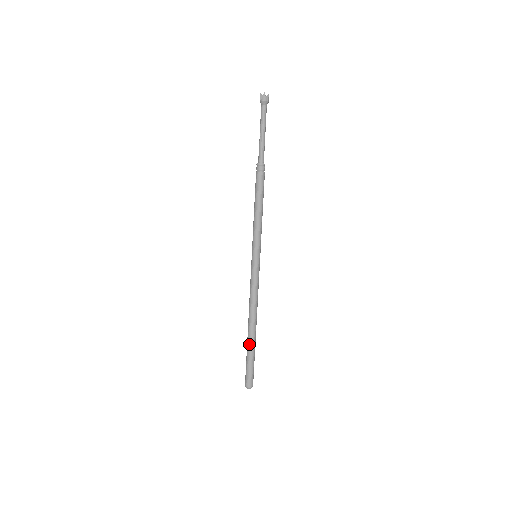
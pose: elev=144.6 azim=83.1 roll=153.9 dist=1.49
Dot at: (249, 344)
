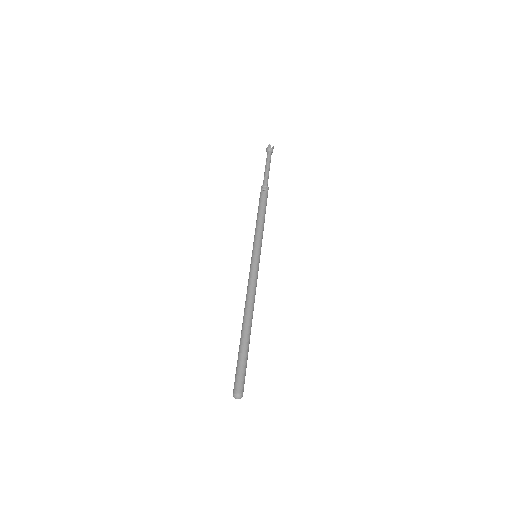
Dot at: (242, 340)
